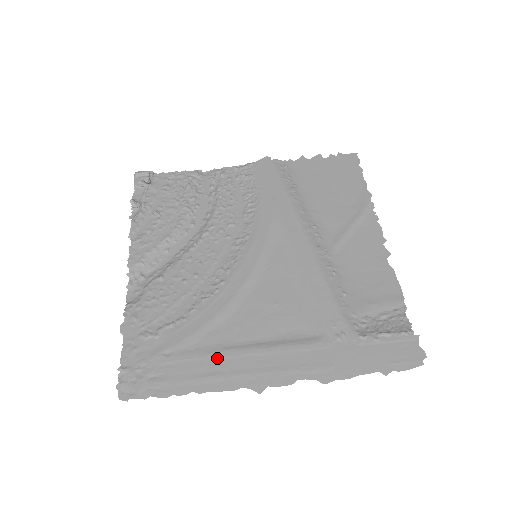
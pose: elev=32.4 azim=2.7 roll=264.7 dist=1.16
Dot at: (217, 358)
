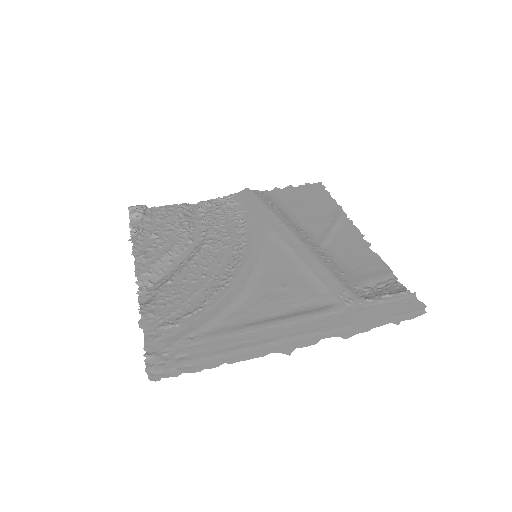
Dot at: (241, 333)
